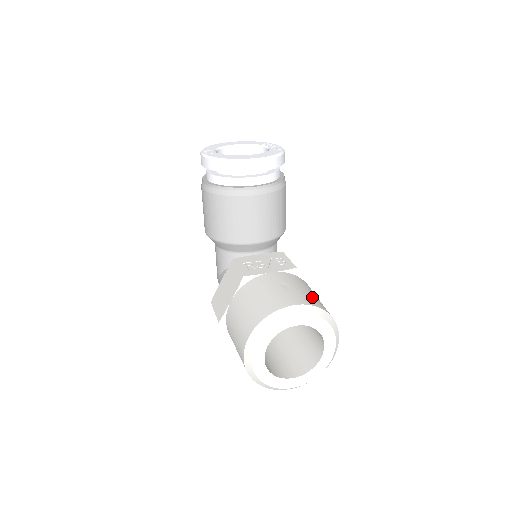
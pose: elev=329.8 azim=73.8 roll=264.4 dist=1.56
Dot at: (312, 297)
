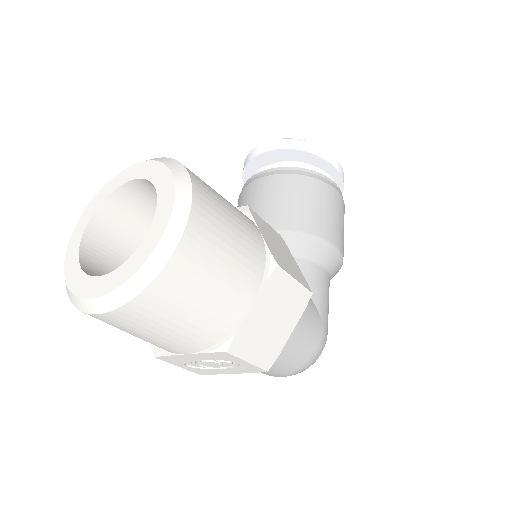
Dot at: occluded
